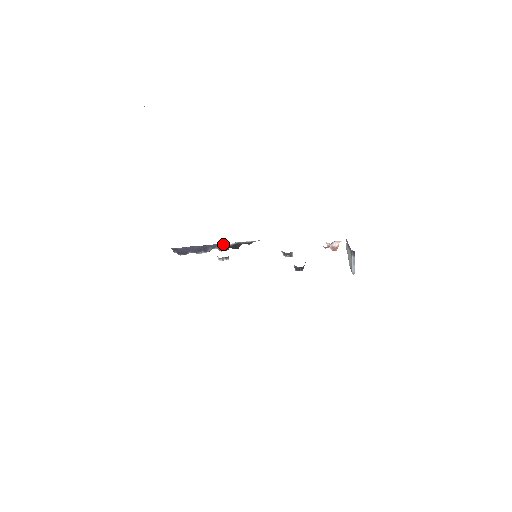
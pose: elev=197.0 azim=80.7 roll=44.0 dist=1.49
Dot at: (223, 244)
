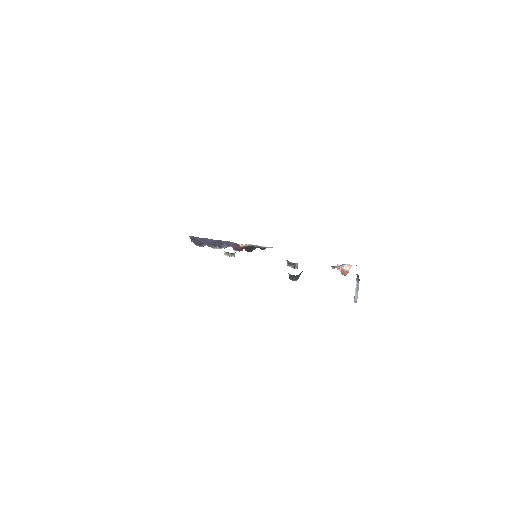
Dot at: occluded
